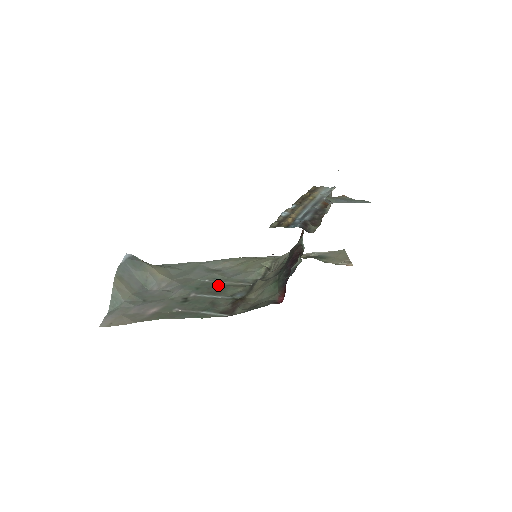
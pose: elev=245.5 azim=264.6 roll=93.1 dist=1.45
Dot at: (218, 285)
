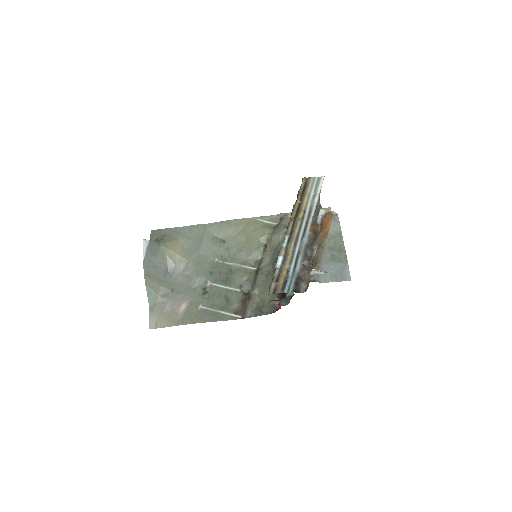
Dot at: (227, 269)
